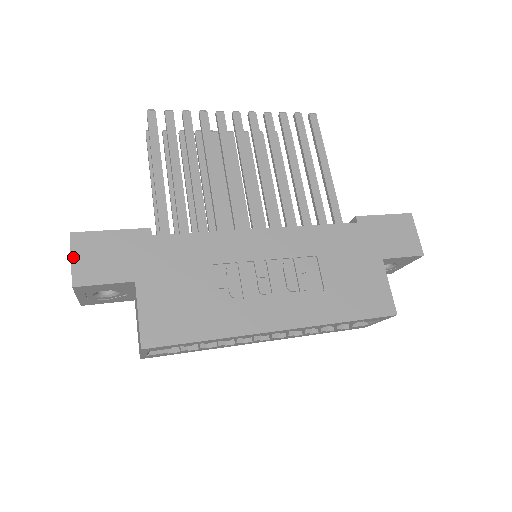
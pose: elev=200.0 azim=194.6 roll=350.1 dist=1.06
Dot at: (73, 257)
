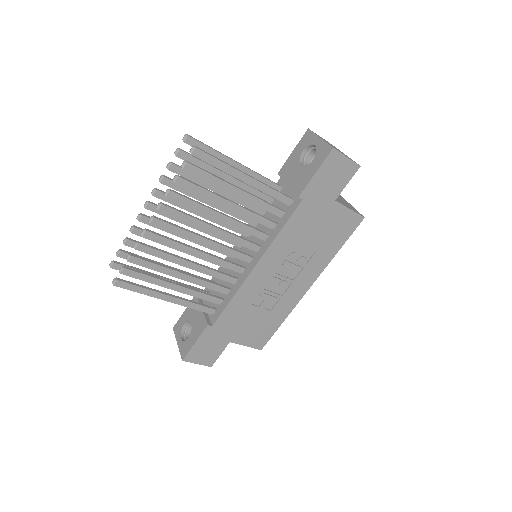
Dot at: (197, 363)
